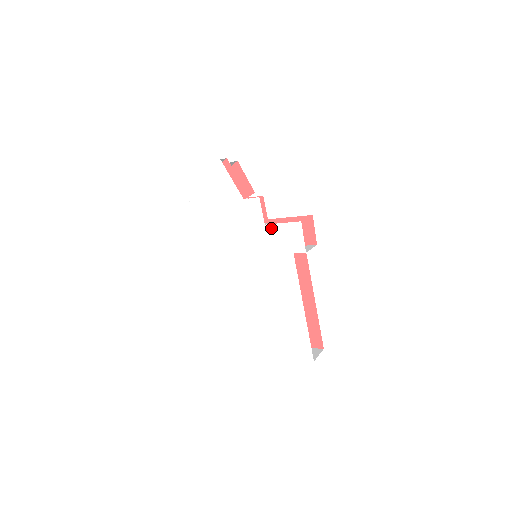
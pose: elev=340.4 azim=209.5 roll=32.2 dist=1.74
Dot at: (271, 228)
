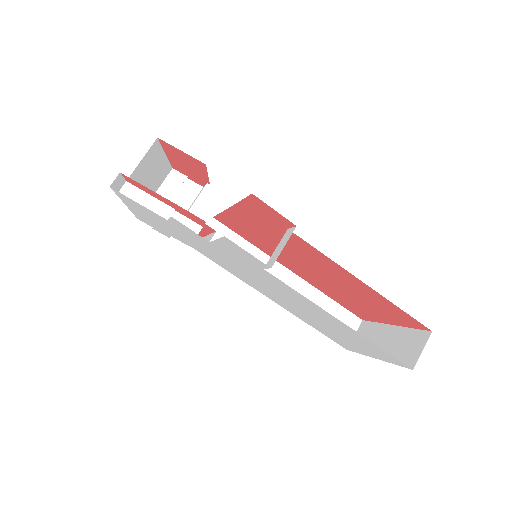
Dot at: (217, 245)
